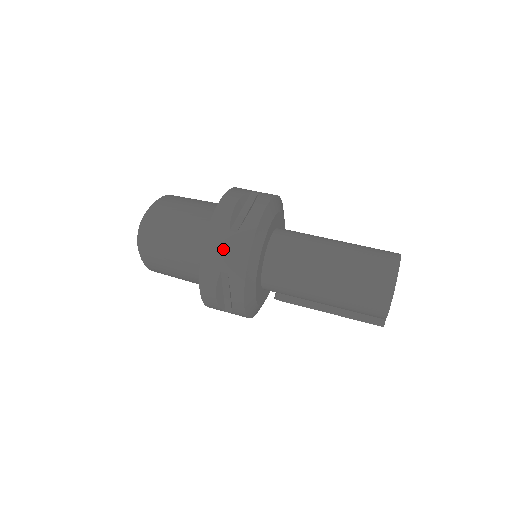
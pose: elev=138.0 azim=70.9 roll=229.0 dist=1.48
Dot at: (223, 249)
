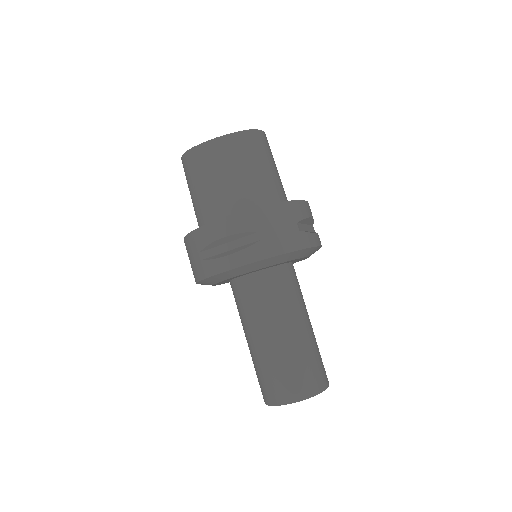
Dot at: (191, 255)
